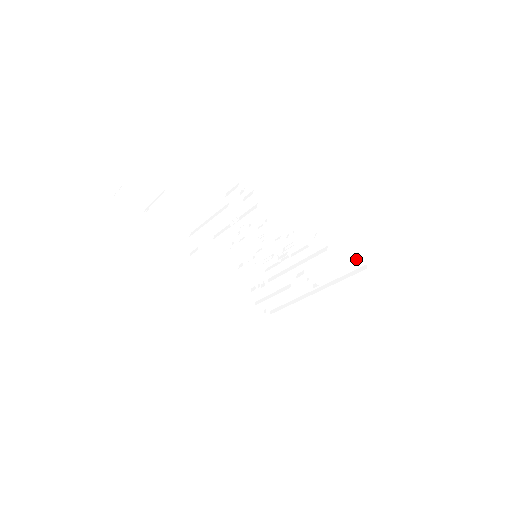
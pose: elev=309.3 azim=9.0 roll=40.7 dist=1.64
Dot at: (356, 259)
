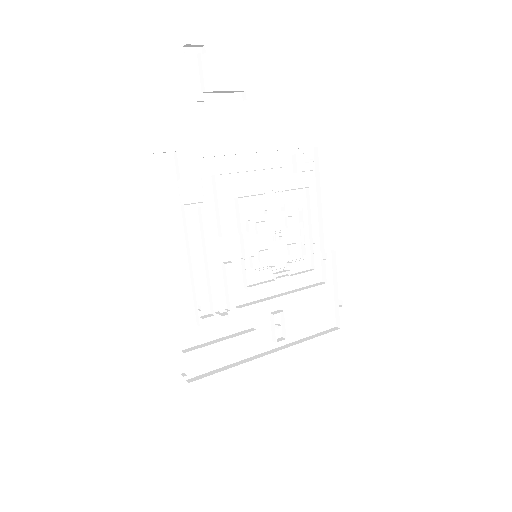
Dot at: (332, 315)
